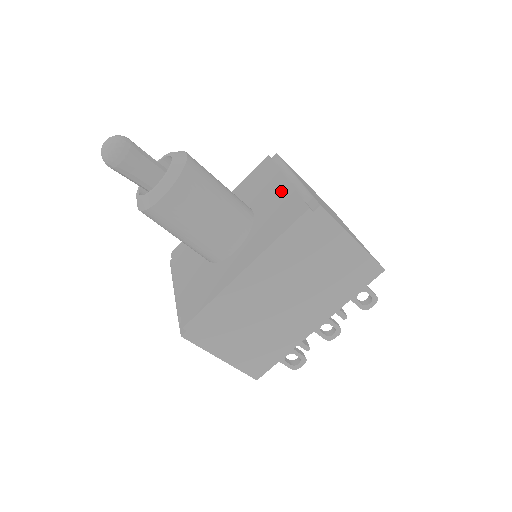
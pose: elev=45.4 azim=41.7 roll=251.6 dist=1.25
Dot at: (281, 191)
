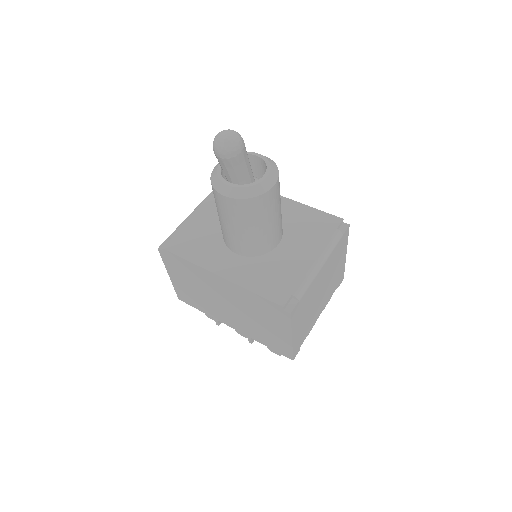
Dot at: (301, 264)
